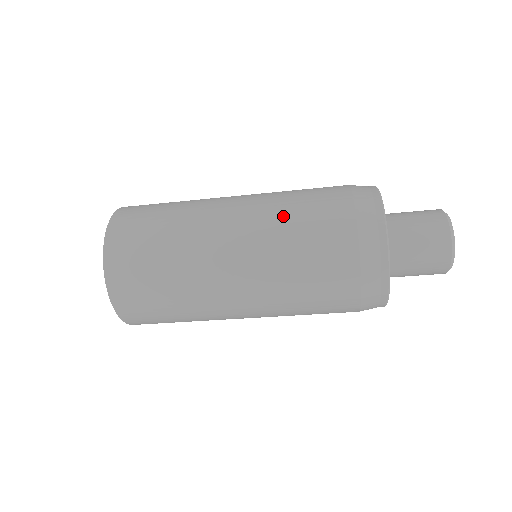
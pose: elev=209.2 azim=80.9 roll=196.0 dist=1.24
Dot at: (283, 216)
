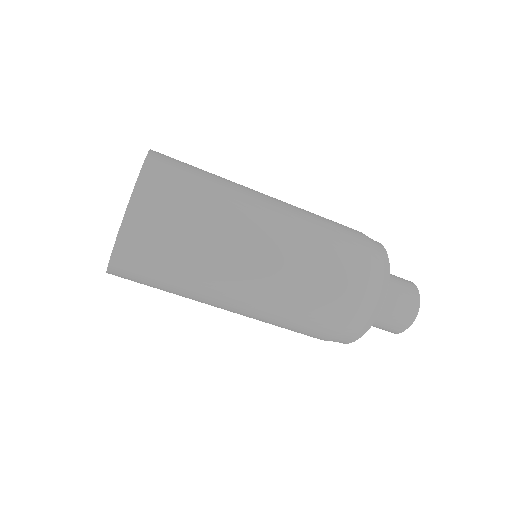
Dot at: (314, 222)
